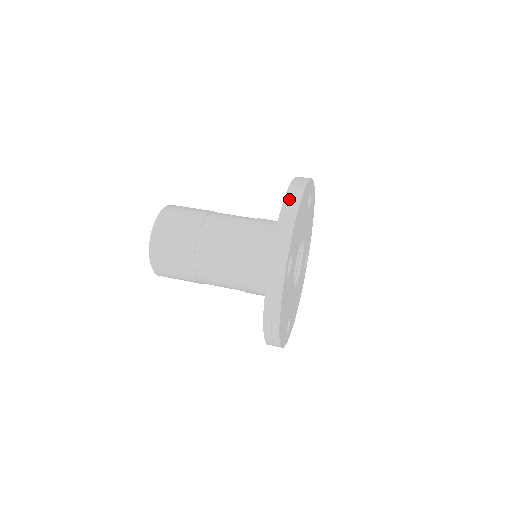
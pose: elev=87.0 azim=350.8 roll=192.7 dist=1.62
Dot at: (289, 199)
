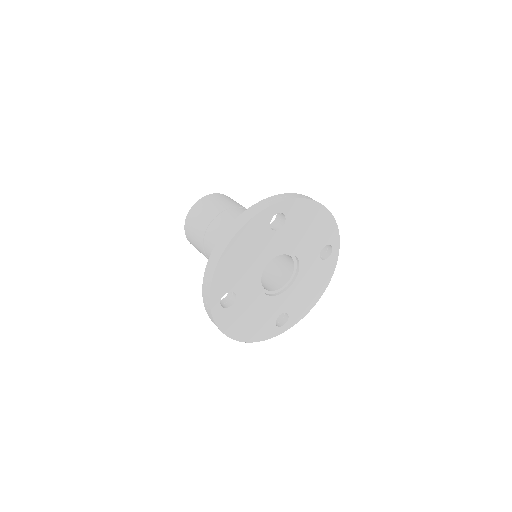
Dot at: occluded
